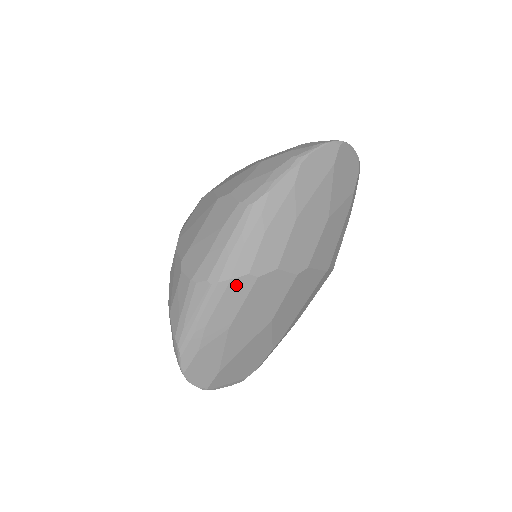
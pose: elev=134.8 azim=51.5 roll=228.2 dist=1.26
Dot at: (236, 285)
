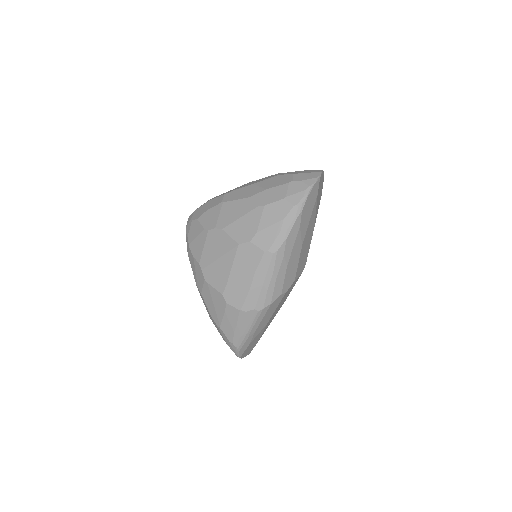
Dot at: (274, 304)
